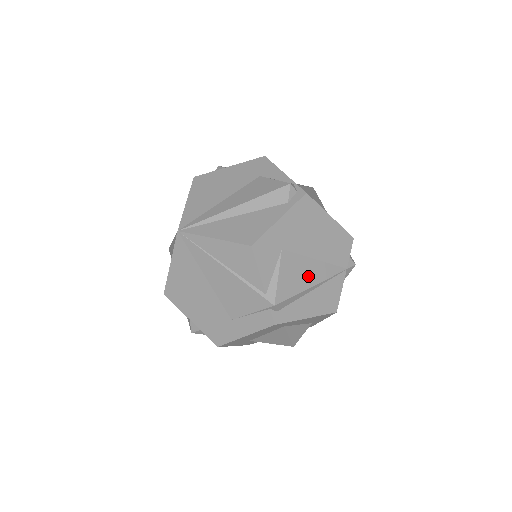
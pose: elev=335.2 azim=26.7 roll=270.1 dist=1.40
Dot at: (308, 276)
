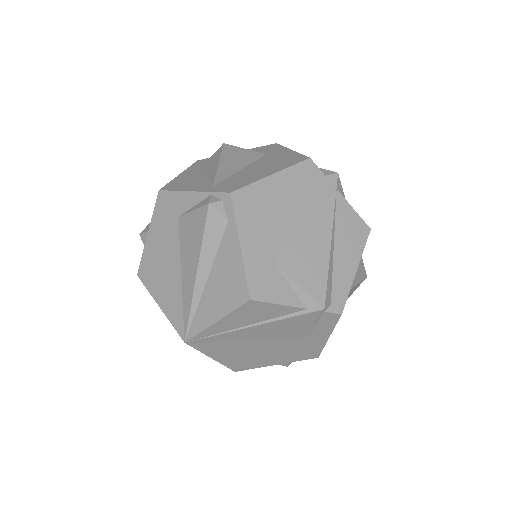
Dot at: (317, 246)
